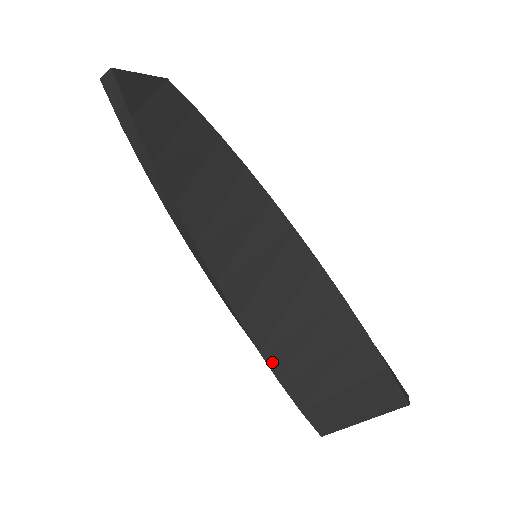
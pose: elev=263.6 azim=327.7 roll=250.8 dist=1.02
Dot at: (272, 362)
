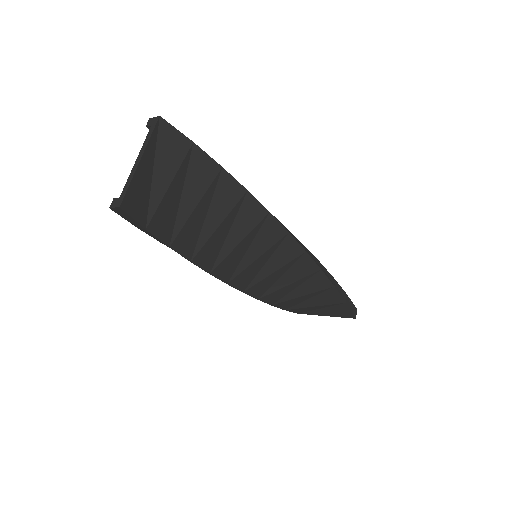
Dot at: (266, 301)
